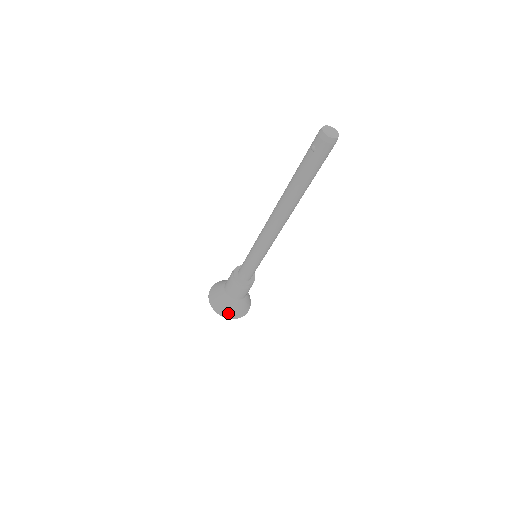
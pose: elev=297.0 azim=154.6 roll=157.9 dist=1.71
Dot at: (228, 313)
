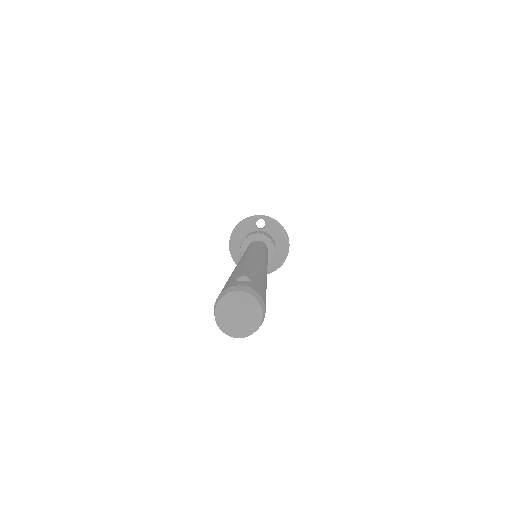
Dot at: (279, 263)
